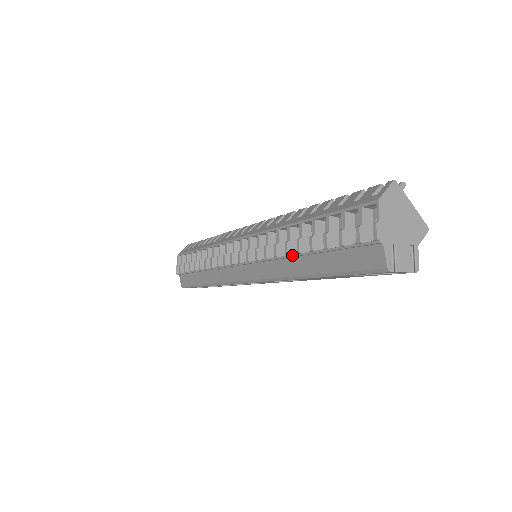
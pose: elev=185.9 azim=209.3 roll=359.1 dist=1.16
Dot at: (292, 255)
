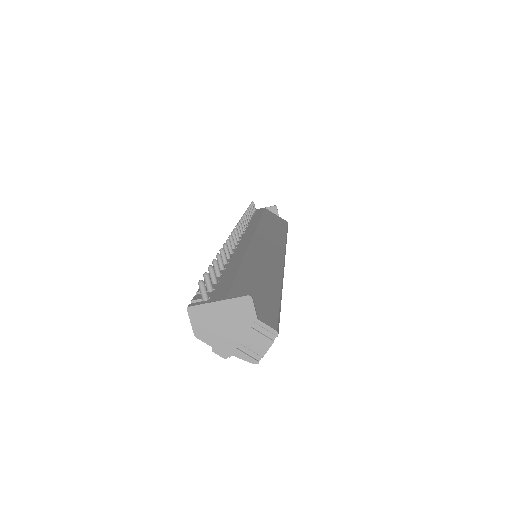
Dot at: occluded
